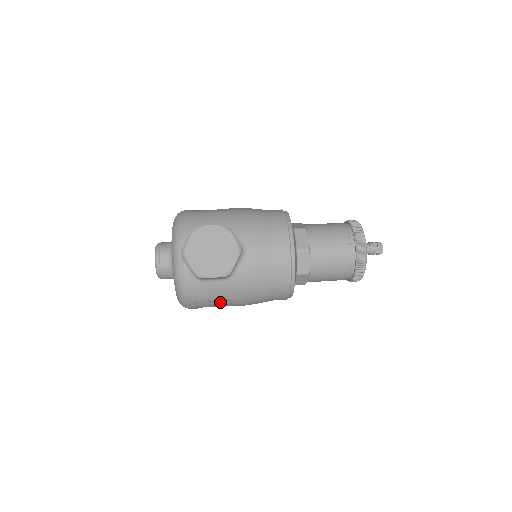
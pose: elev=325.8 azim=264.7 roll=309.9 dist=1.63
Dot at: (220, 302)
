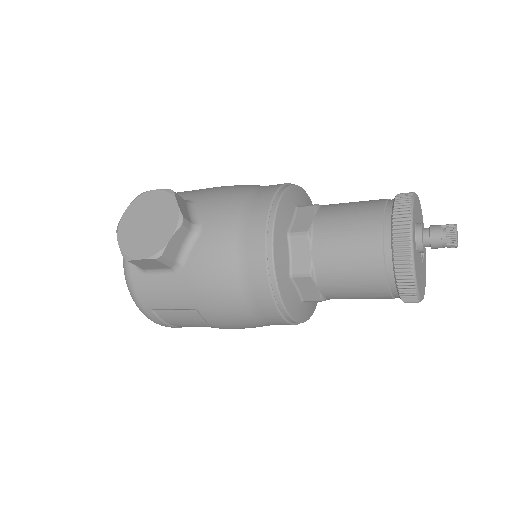
Dot at: (183, 313)
